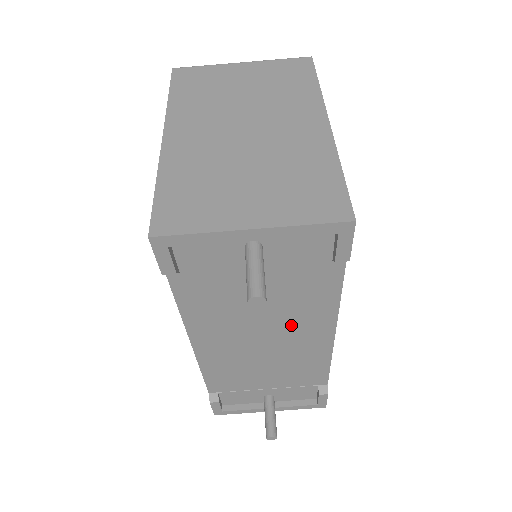
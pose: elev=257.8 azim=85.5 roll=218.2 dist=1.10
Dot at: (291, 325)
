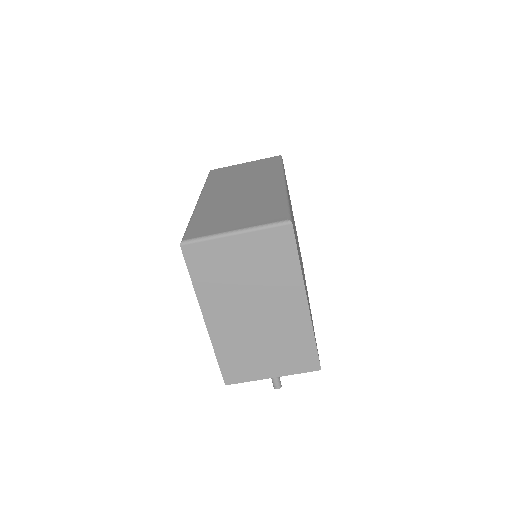
Dot at: occluded
